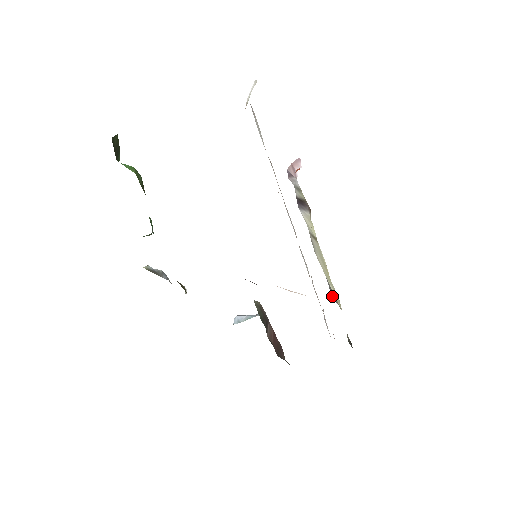
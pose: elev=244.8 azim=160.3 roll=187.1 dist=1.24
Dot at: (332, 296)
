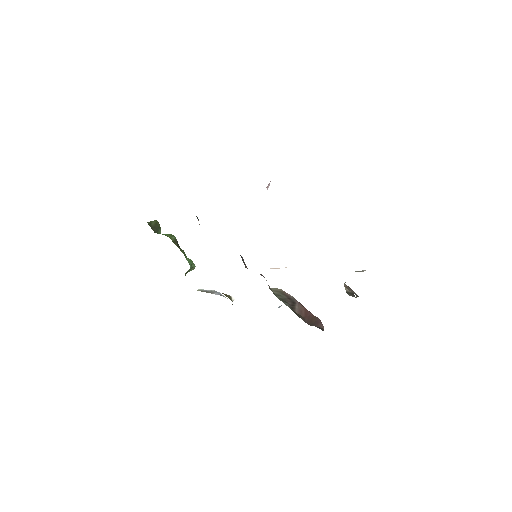
Dot at: occluded
